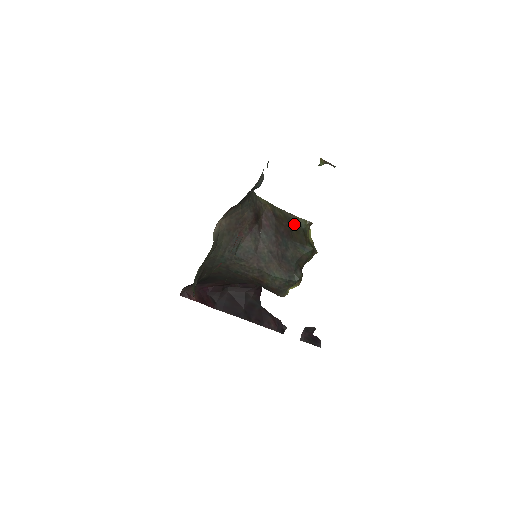
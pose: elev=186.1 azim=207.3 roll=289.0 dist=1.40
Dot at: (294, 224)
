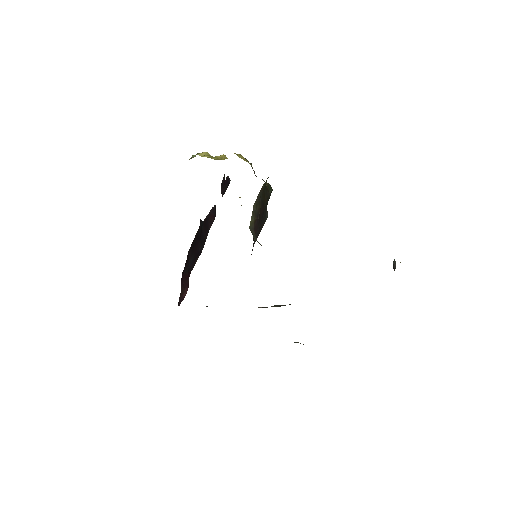
Dot at: (262, 195)
